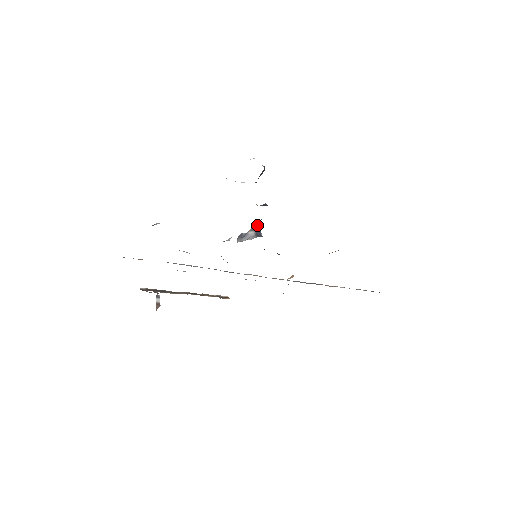
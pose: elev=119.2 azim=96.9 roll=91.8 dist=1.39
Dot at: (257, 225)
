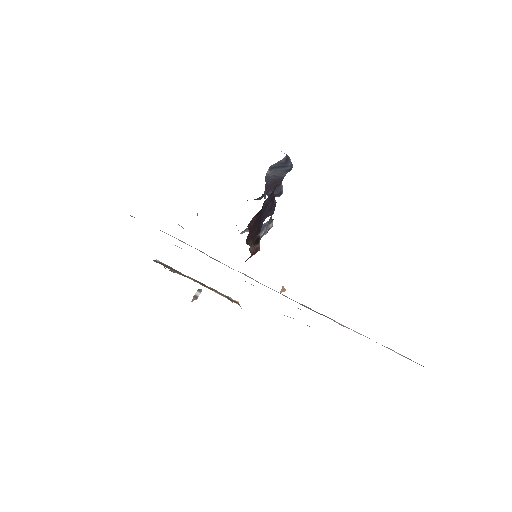
Dot at: occluded
